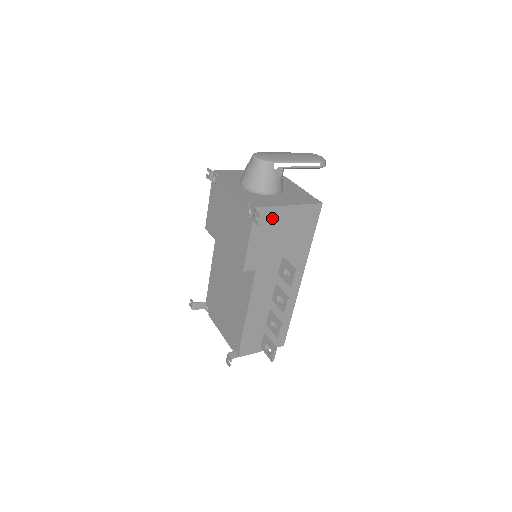
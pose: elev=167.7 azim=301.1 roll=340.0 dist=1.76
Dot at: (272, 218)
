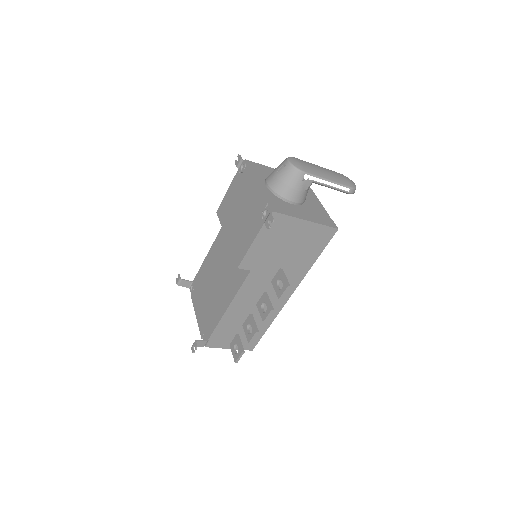
Dot at: (284, 227)
